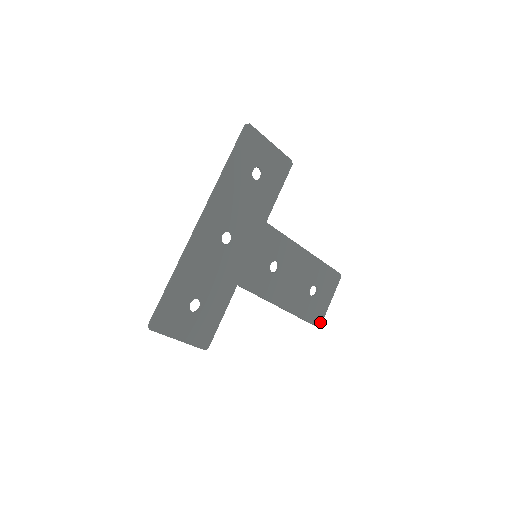
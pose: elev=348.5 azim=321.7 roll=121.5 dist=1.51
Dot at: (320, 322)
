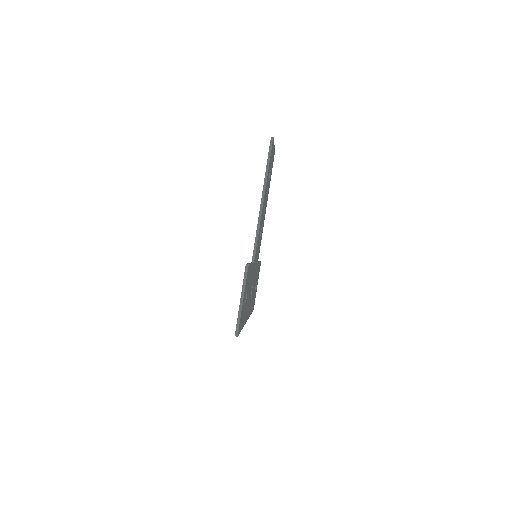
Dot at: (274, 153)
